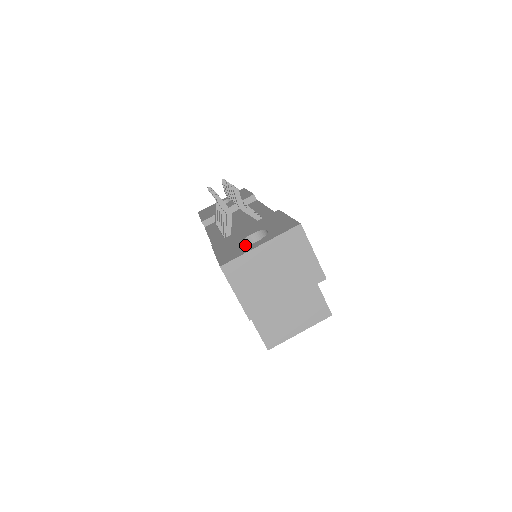
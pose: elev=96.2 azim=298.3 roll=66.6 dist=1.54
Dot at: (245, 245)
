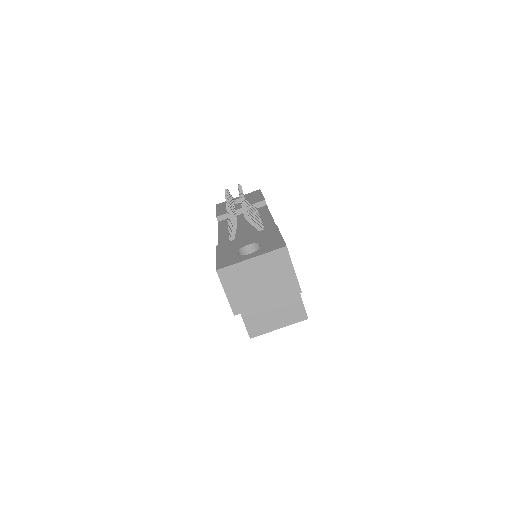
Dot at: (242, 253)
